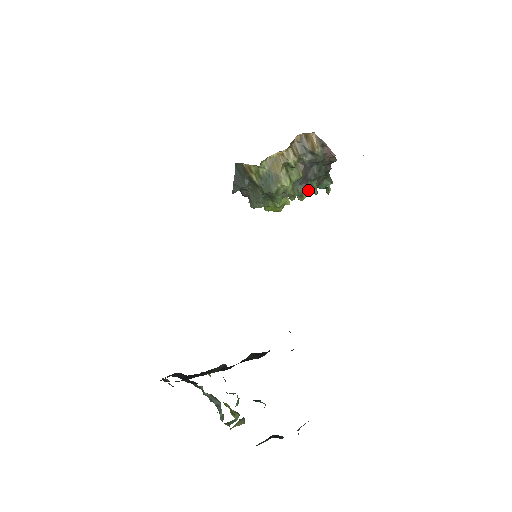
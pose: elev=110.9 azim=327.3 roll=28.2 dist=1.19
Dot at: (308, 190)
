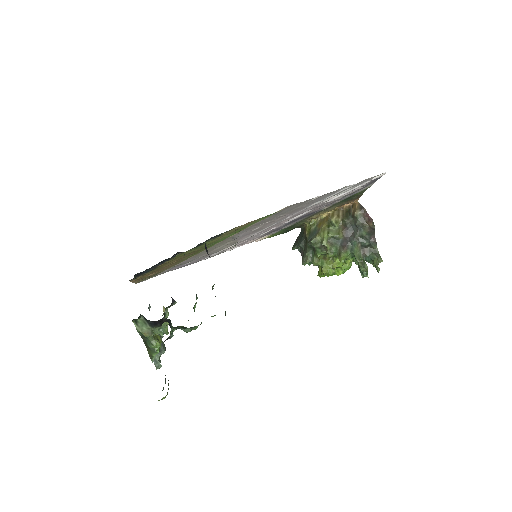
Dot at: (347, 252)
